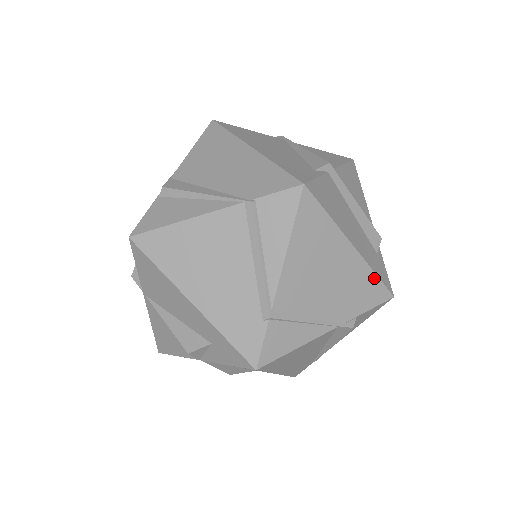
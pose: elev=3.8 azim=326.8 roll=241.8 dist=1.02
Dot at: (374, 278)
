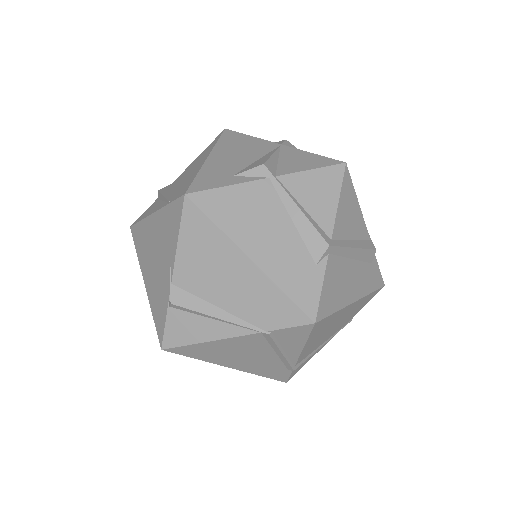
Dot at: (370, 295)
